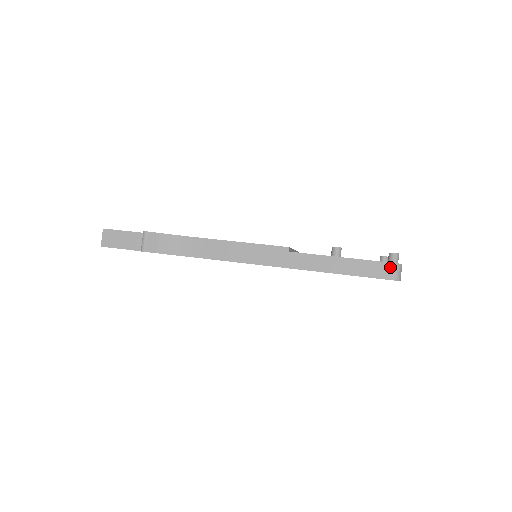
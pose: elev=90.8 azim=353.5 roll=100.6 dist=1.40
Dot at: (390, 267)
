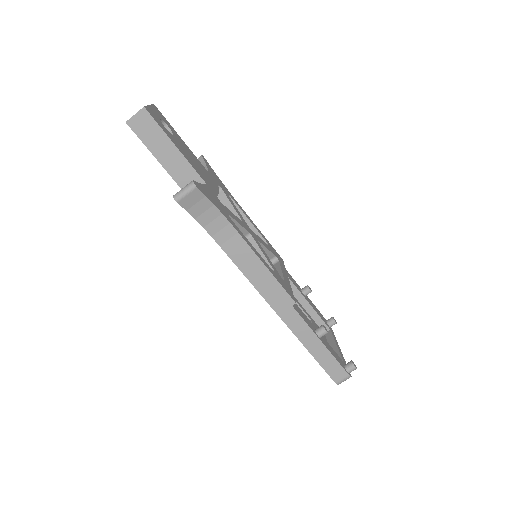
Dot at: (343, 375)
